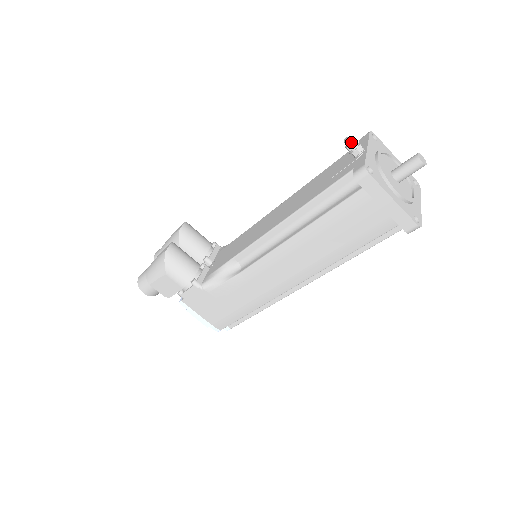
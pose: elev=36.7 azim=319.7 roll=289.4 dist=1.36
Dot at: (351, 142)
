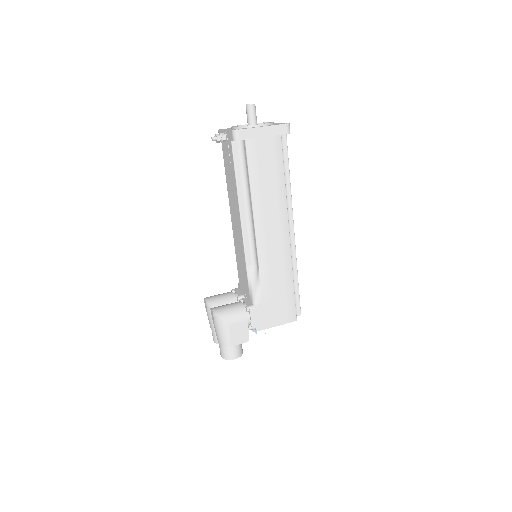
Dot at: (216, 137)
